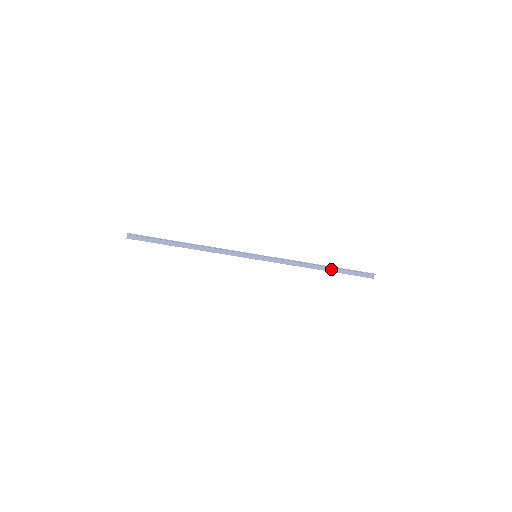
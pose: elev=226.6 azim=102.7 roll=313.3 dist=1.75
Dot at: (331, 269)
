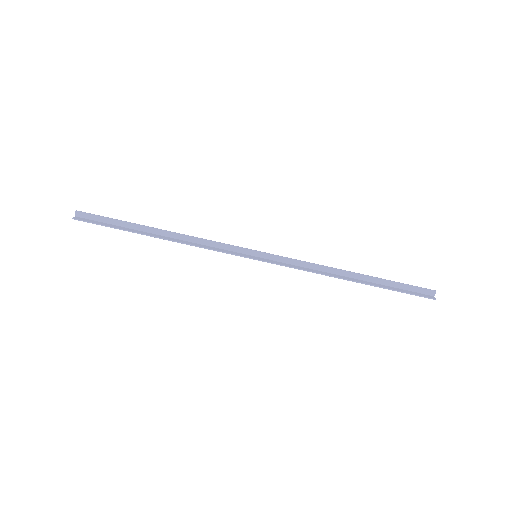
Dot at: (368, 283)
